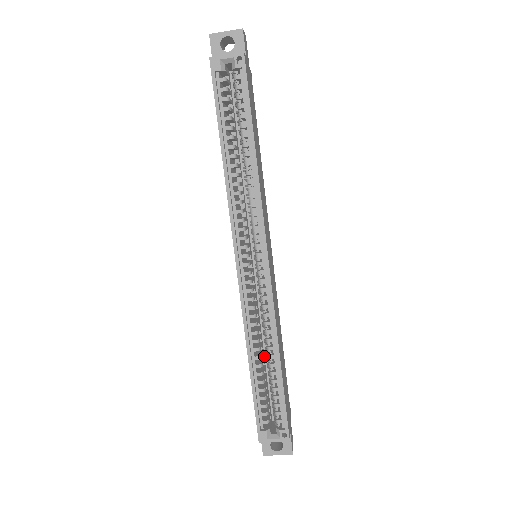
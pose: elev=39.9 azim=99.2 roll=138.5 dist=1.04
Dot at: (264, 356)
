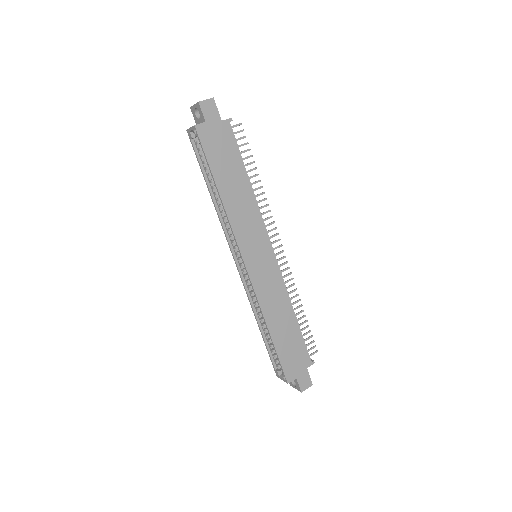
Dot at: occluded
